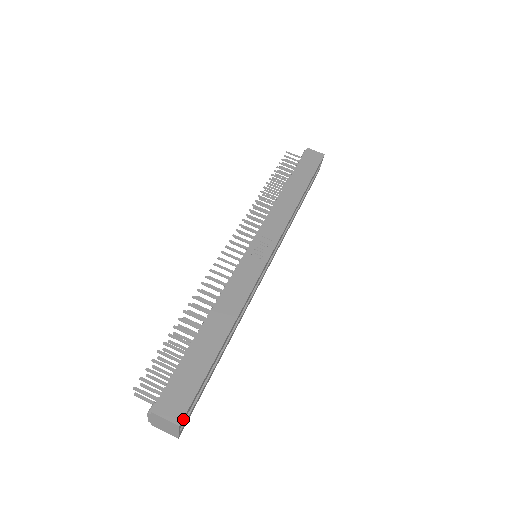
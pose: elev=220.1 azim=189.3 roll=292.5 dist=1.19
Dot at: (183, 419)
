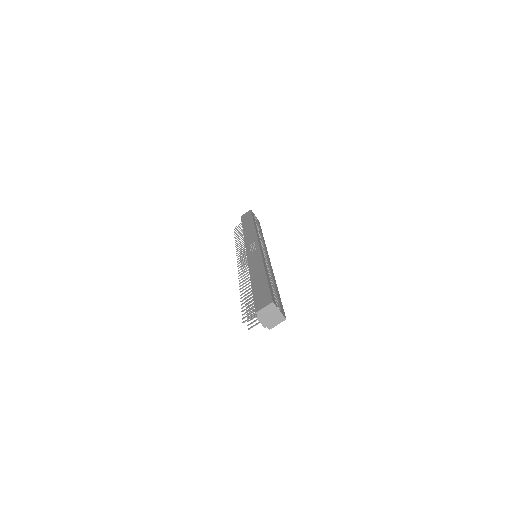
Dot at: (273, 301)
